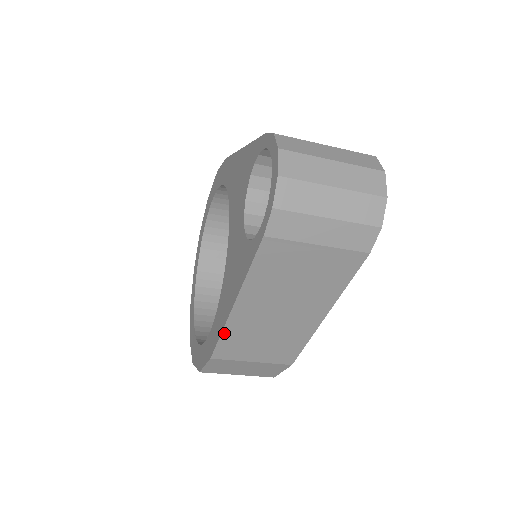
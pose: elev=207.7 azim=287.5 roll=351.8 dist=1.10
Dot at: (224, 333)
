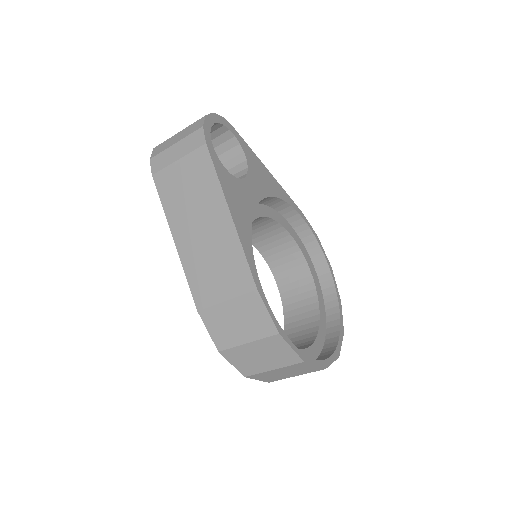
Dot at: (187, 274)
